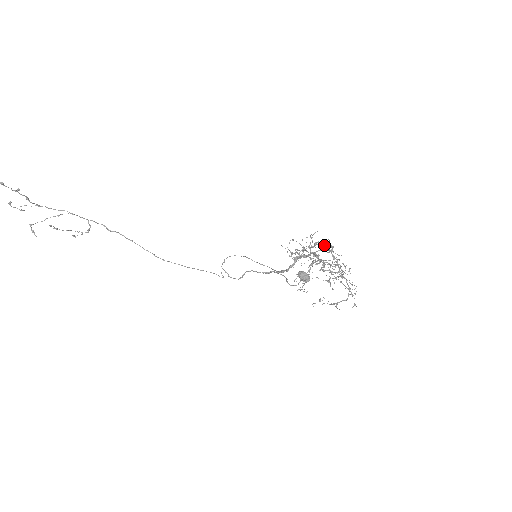
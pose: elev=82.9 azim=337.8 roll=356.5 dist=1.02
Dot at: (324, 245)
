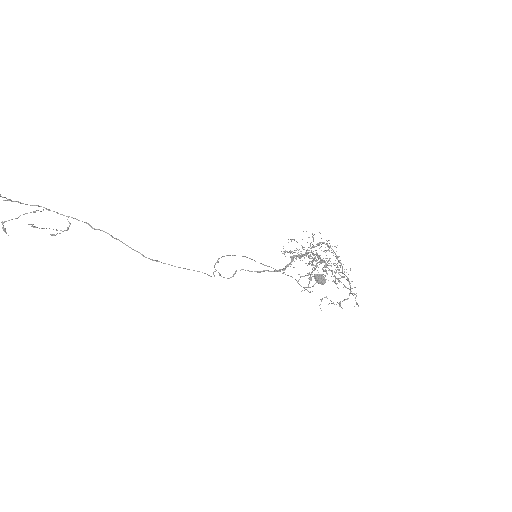
Dot at: (328, 246)
